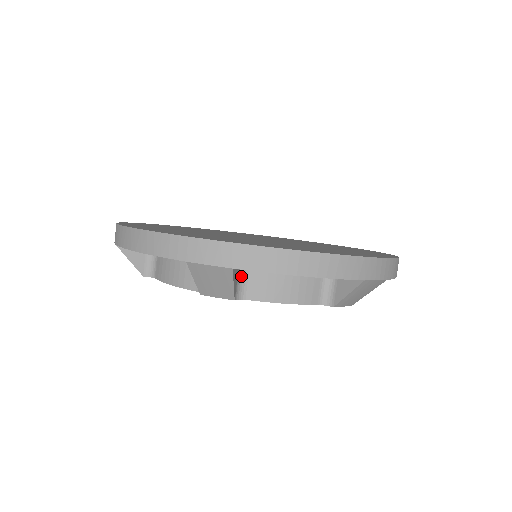
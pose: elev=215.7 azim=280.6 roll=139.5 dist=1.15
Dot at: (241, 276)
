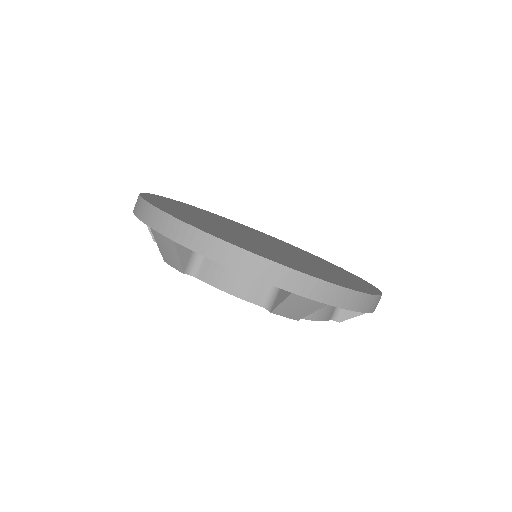
Dot at: occluded
